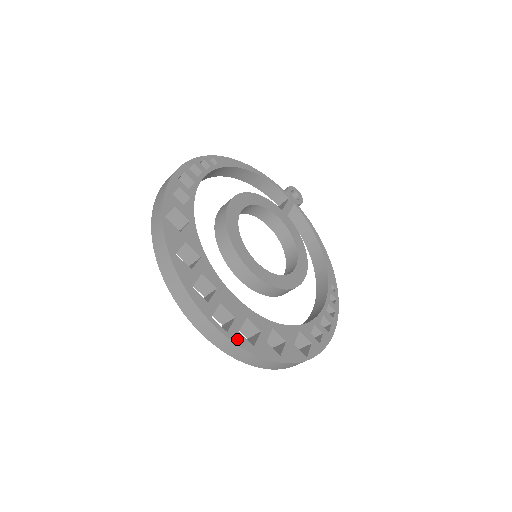
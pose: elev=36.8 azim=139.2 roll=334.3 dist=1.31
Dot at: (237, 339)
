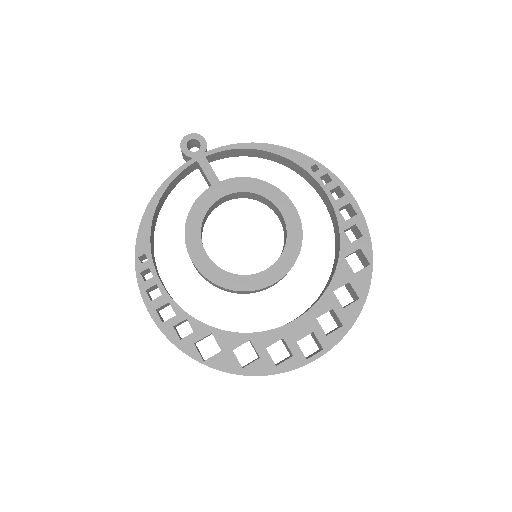
Dot at: (332, 342)
